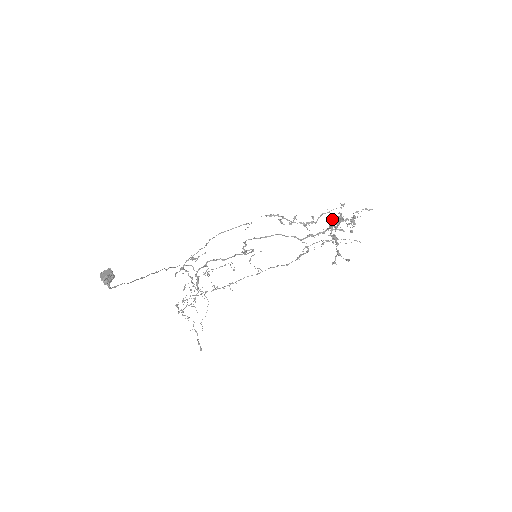
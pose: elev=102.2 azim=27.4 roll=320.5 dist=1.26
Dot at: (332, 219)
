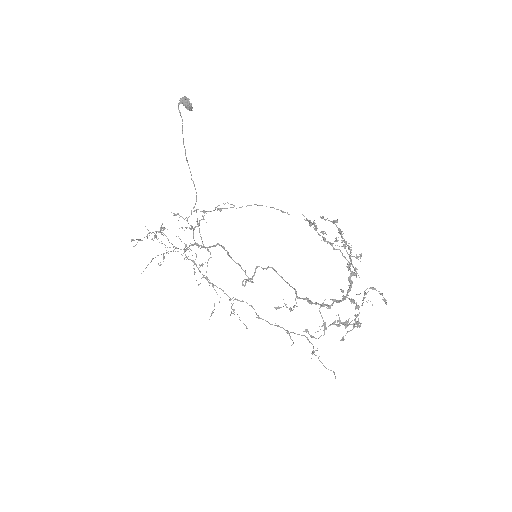
Dot at: (343, 290)
